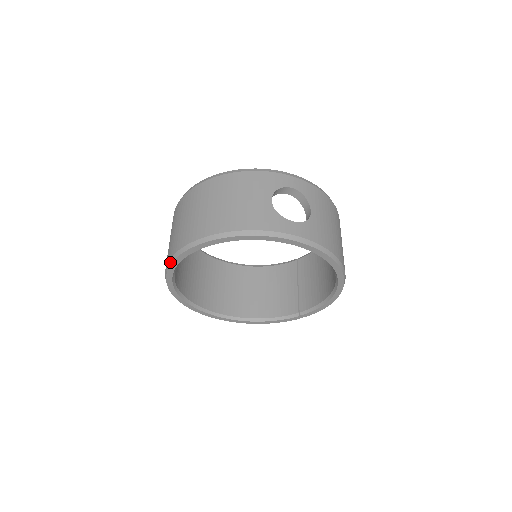
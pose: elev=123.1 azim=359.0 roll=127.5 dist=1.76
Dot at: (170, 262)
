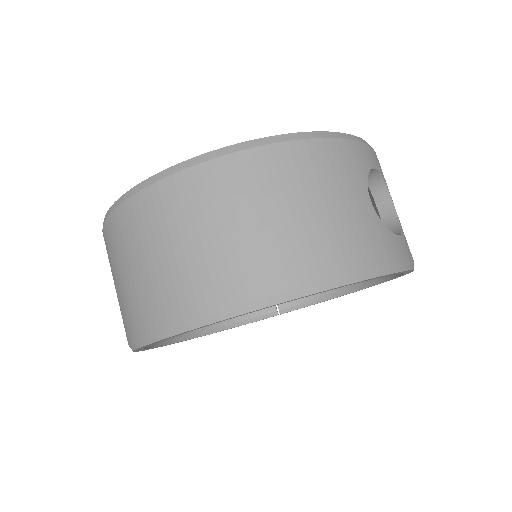
Dot at: (187, 327)
